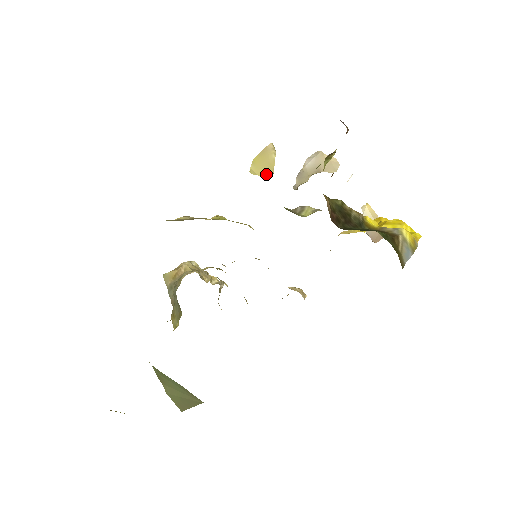
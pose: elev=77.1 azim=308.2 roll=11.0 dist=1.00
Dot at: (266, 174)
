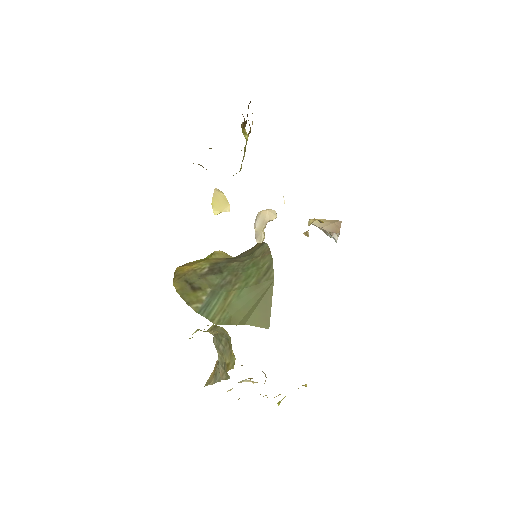
Dot at: (225, 208)
